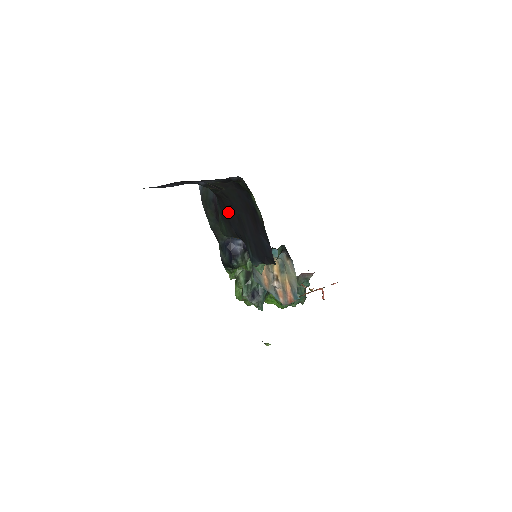
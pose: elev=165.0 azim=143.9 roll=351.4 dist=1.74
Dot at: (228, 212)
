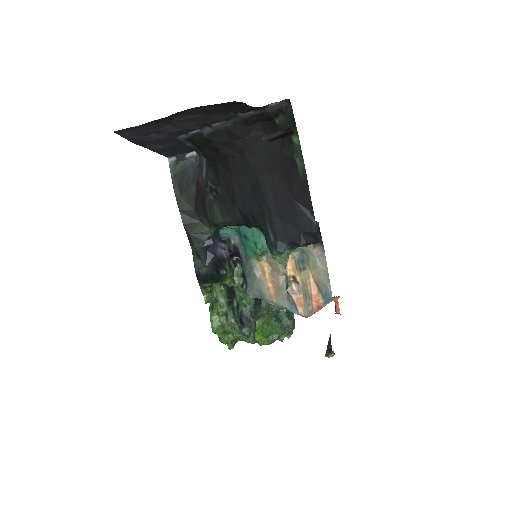
Dot at: (234, 181)
